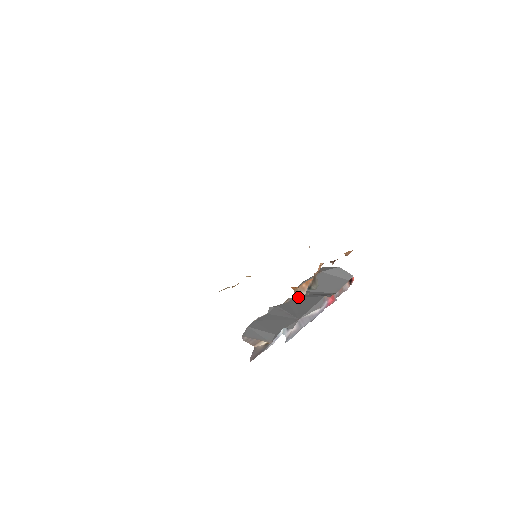
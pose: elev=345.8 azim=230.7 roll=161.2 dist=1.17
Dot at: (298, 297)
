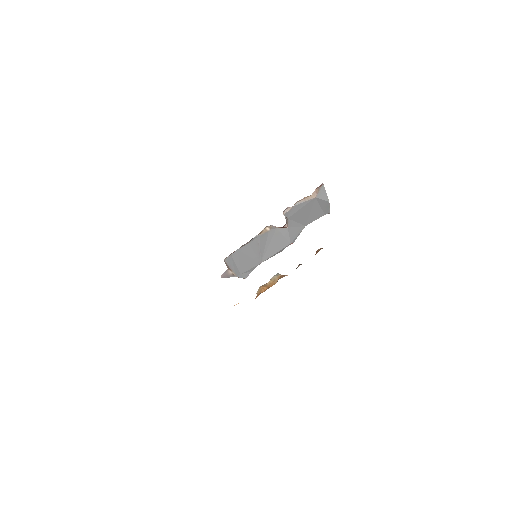
Dot at: (278, 228)
